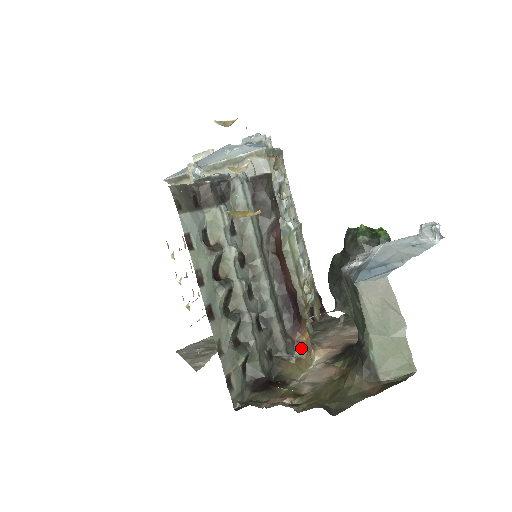
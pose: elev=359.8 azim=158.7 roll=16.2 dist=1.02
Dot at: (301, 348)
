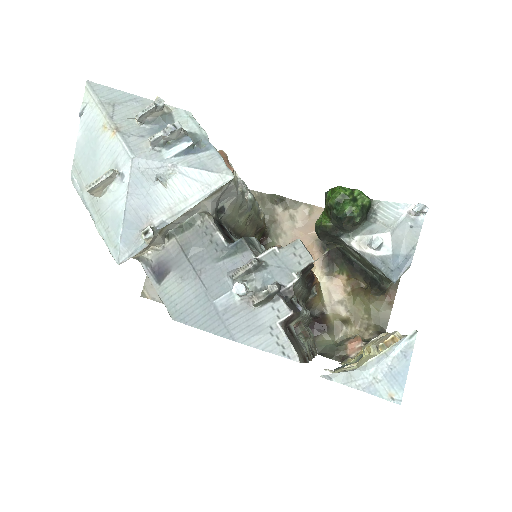
Dot at: (316, 285)
